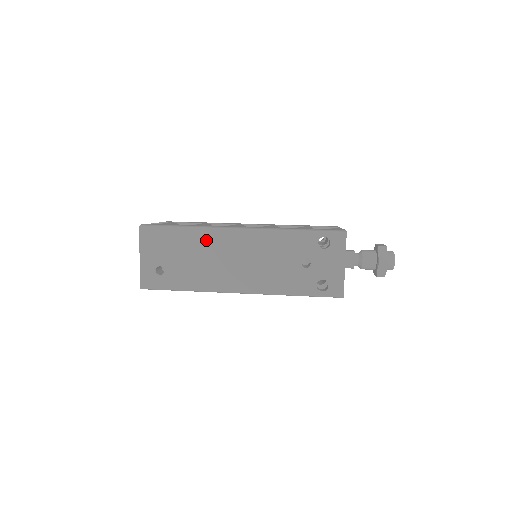
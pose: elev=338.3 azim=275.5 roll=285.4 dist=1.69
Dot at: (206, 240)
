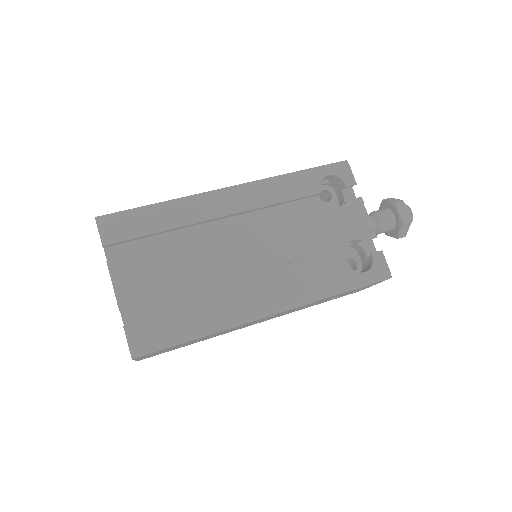
Dot at: occluded
